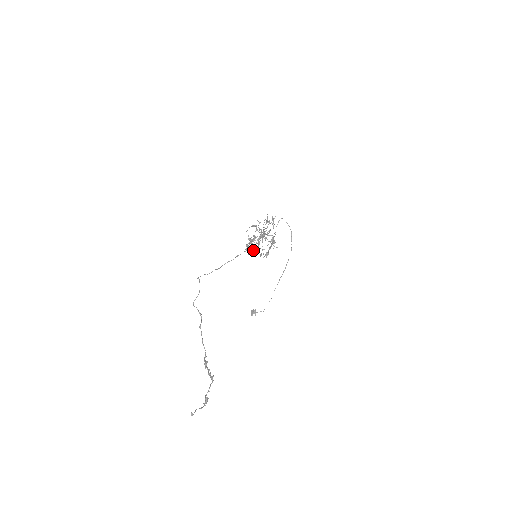
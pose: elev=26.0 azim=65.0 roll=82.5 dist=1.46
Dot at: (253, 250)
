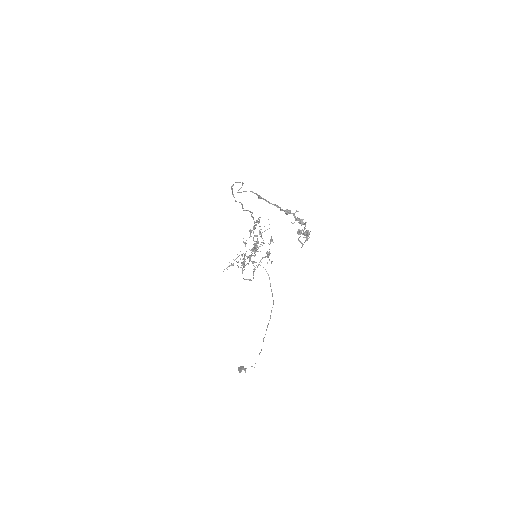
Dot at: (244, 267)
